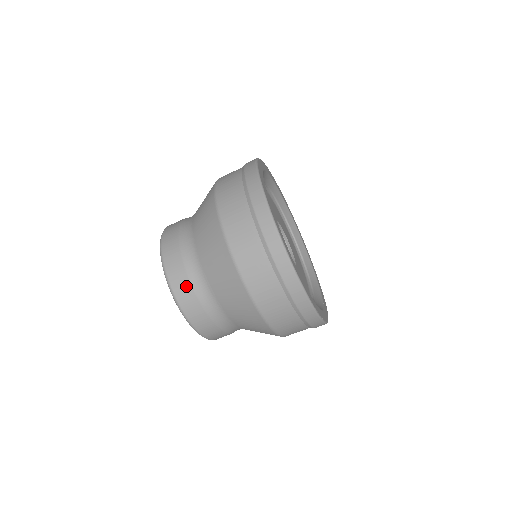
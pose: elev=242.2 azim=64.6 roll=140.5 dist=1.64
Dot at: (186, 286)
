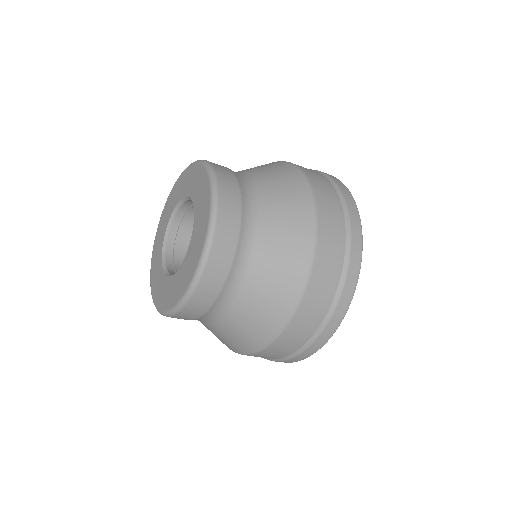
Dot at: (215, 289)
